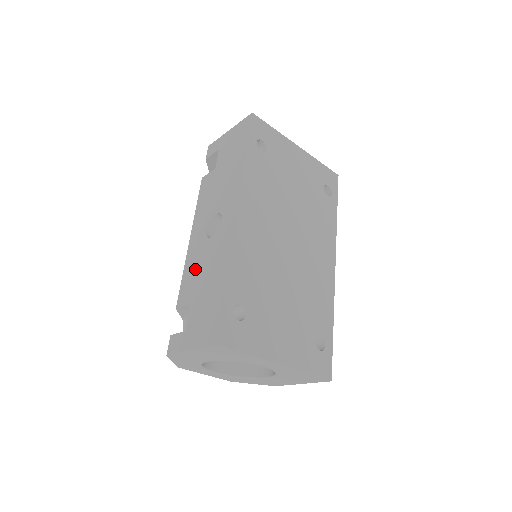
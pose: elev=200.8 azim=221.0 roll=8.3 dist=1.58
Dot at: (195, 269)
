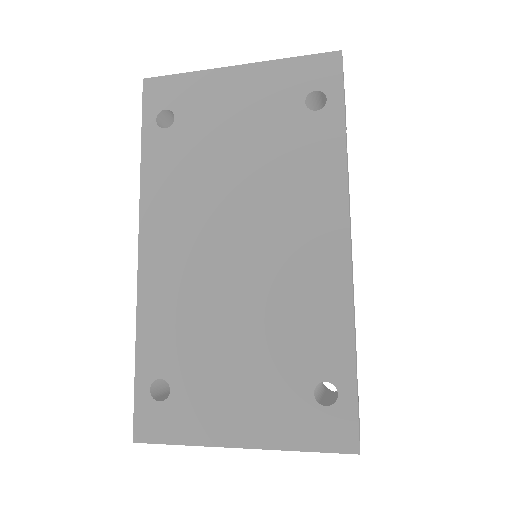
Dot at: occluded
